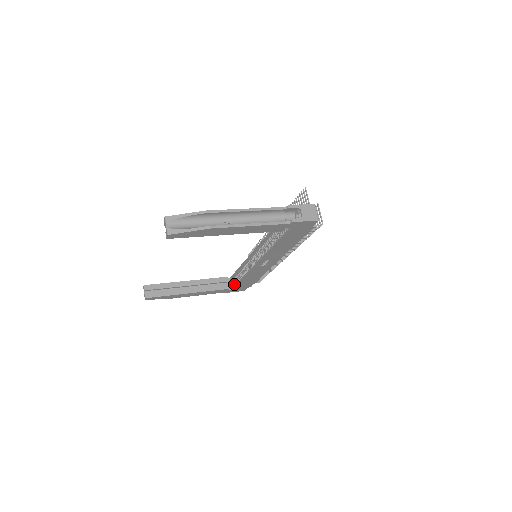
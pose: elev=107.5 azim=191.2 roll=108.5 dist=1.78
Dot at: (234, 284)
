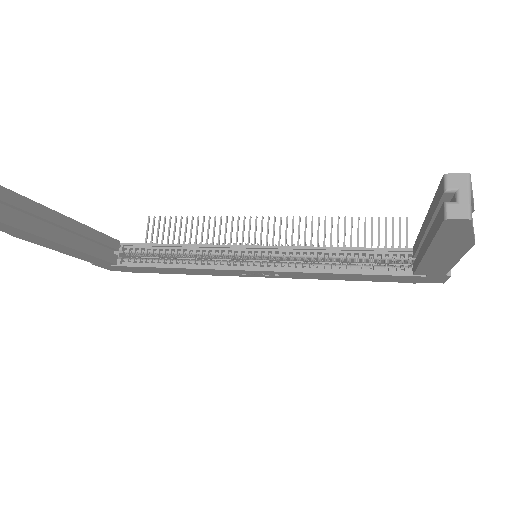
Dot at: (122, 258)
